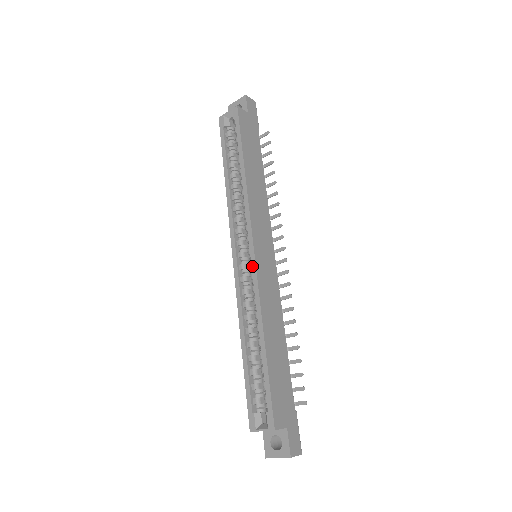
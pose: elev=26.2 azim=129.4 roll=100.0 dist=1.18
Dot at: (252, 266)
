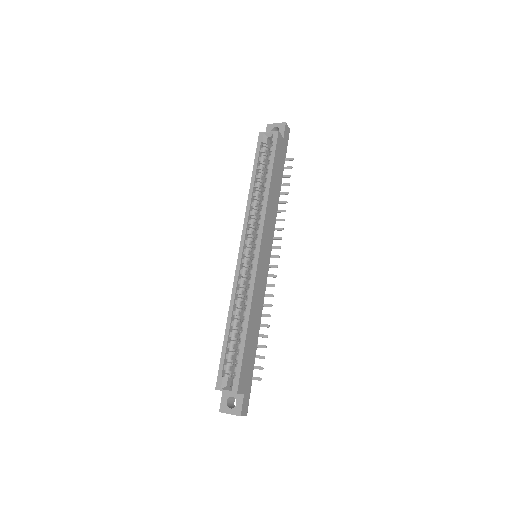
Dot at: (254, 264)
